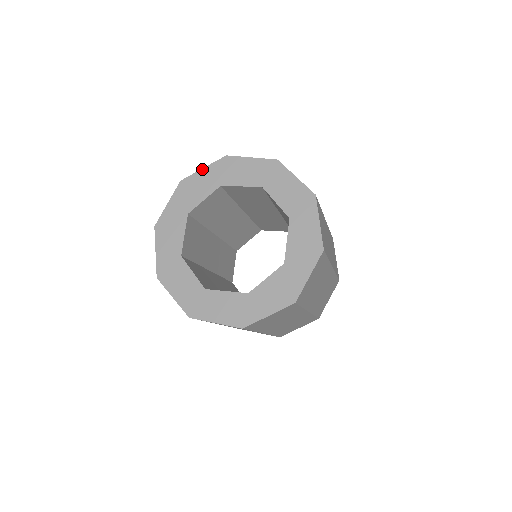
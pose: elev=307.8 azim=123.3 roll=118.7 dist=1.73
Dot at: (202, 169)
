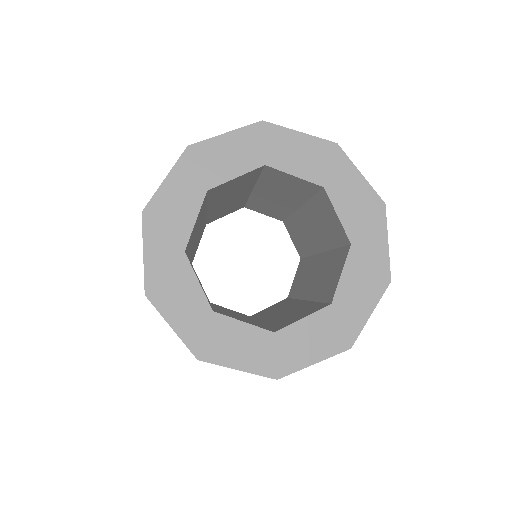
Dot at: (164, 180)
